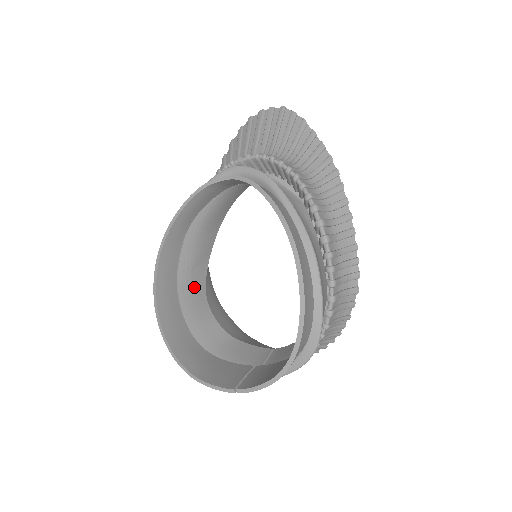
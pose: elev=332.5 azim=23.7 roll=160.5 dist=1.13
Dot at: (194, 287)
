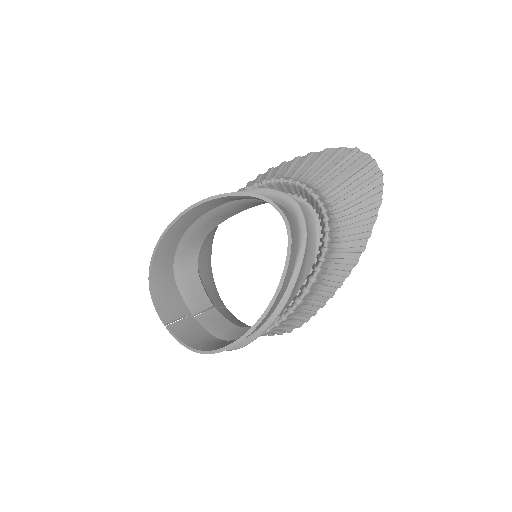
Dot at: (203, 228)
